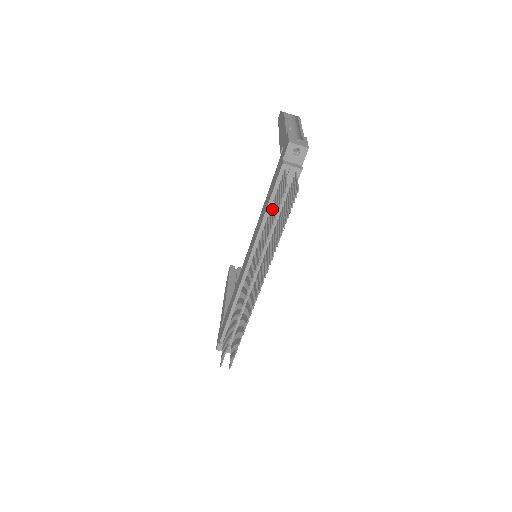
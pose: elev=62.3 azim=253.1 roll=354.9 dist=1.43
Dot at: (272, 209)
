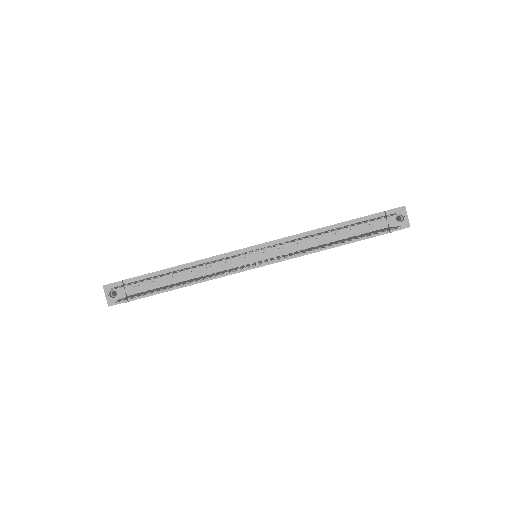
Dot at: occluded
